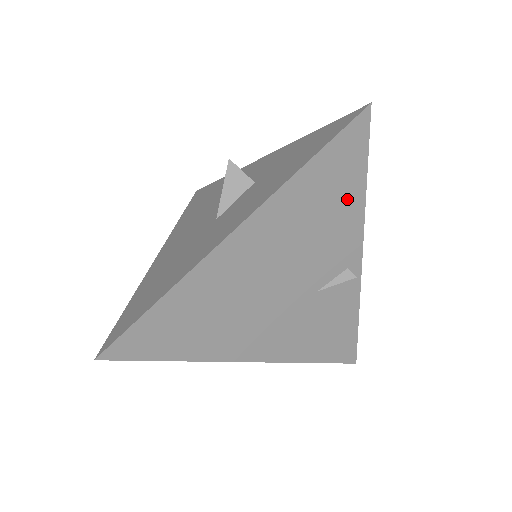
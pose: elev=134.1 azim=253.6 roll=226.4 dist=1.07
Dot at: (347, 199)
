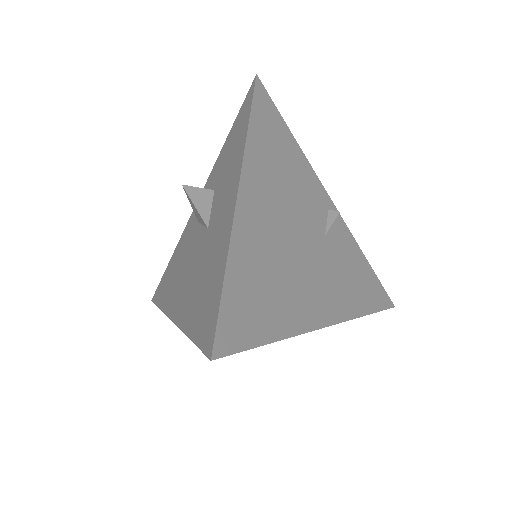
Dot at: (290, 148)
